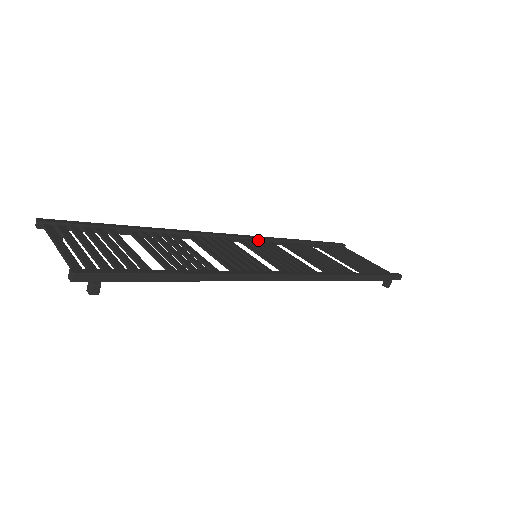
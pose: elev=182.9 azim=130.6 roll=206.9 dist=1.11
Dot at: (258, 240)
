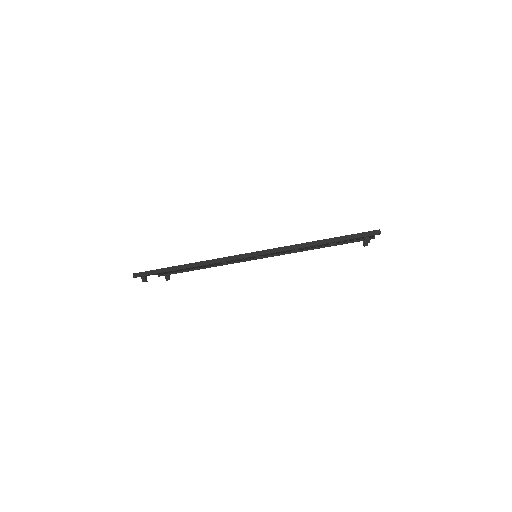
Dot at: occluded
